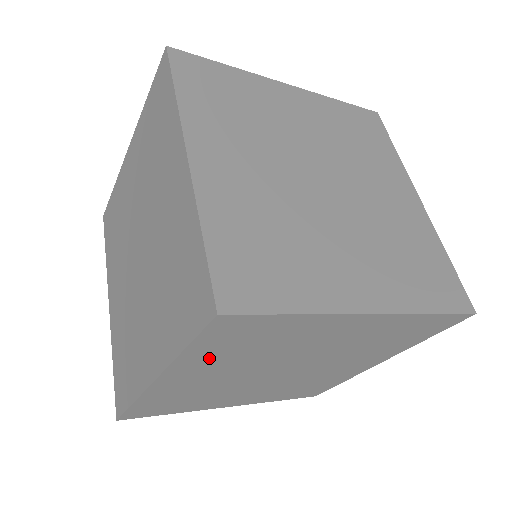
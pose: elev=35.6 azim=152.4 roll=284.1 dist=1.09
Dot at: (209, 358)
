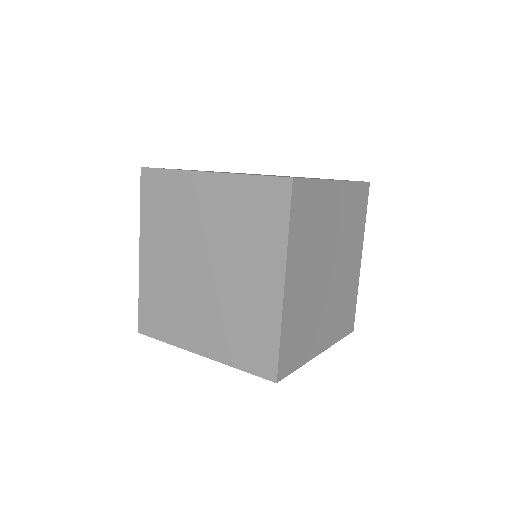
Dot at: occluded
